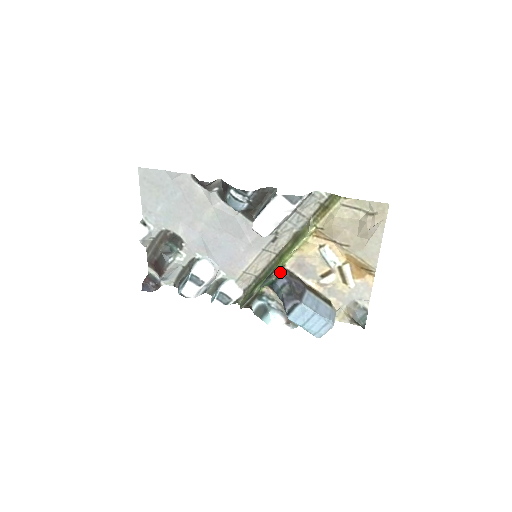
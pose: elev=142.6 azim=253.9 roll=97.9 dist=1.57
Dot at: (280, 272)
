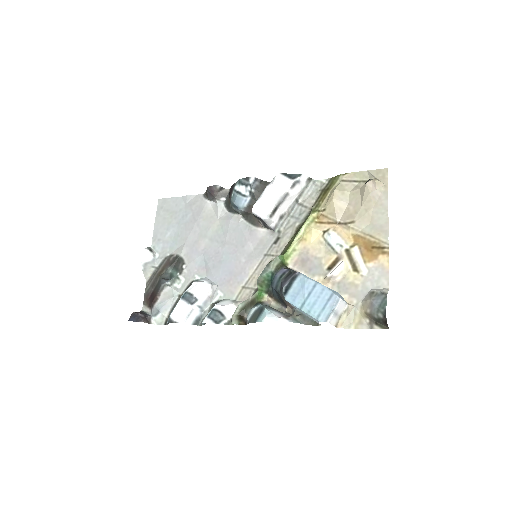
Dot at: (280, 263)
